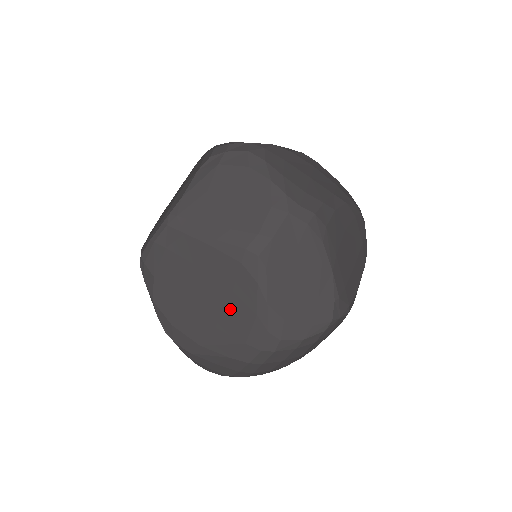
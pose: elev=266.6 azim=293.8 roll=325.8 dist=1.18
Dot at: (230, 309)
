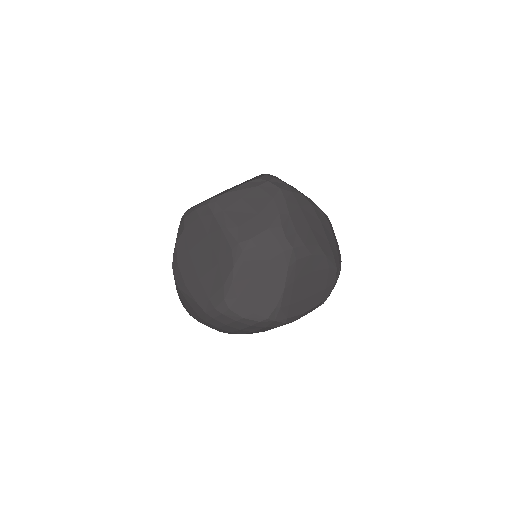
Dot at: (212, 273)
